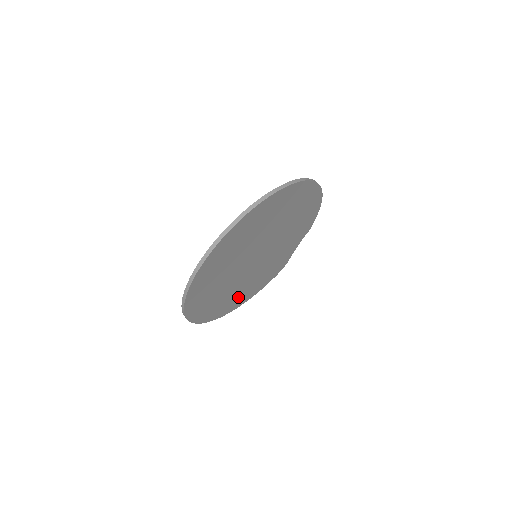
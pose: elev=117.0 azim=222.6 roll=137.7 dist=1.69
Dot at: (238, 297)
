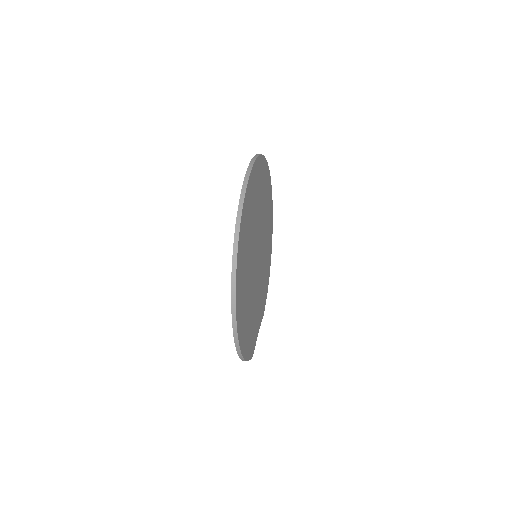
Dot at: (244, 313)
